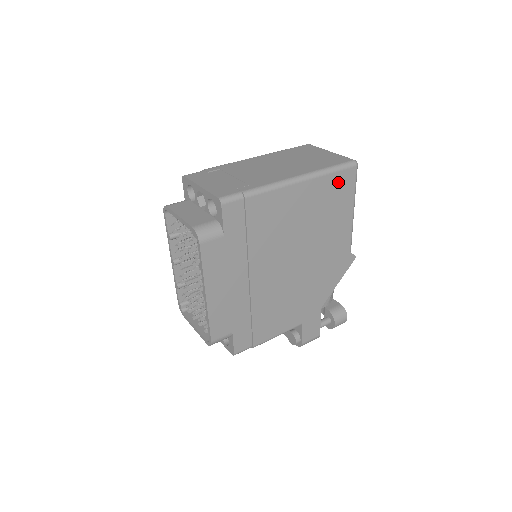
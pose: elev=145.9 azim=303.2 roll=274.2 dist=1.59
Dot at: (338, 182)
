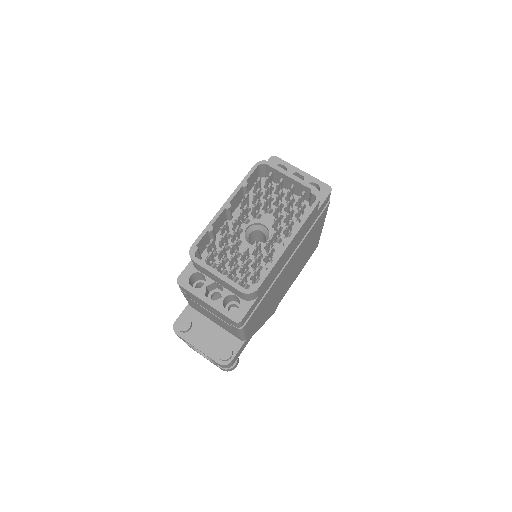
Dot at: (315, 246)
